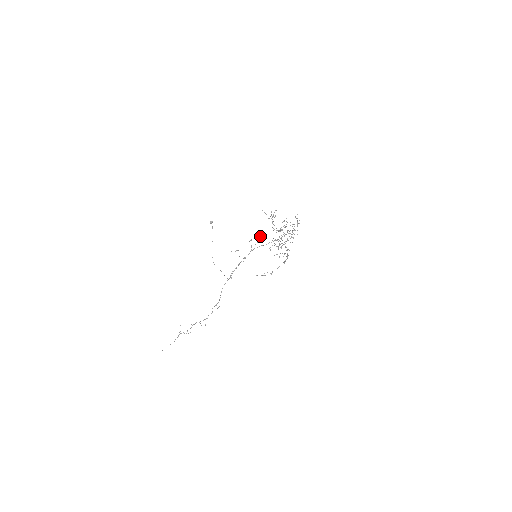
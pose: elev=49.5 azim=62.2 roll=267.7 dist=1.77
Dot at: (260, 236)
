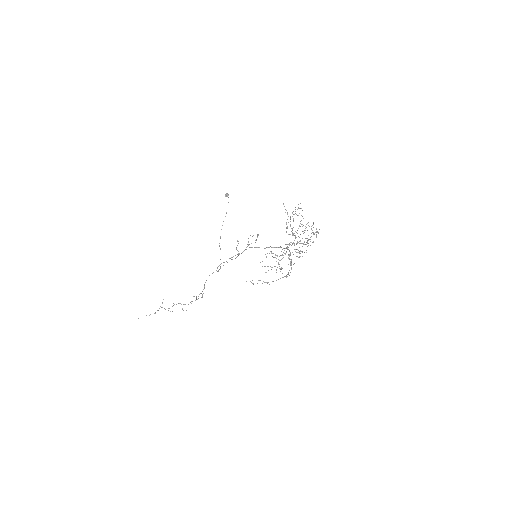
Dot at: occluded
